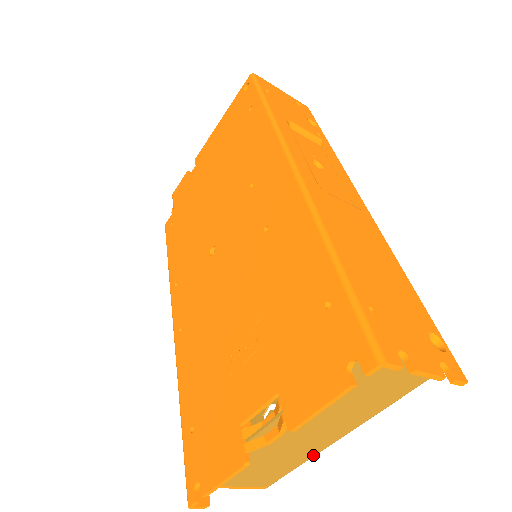
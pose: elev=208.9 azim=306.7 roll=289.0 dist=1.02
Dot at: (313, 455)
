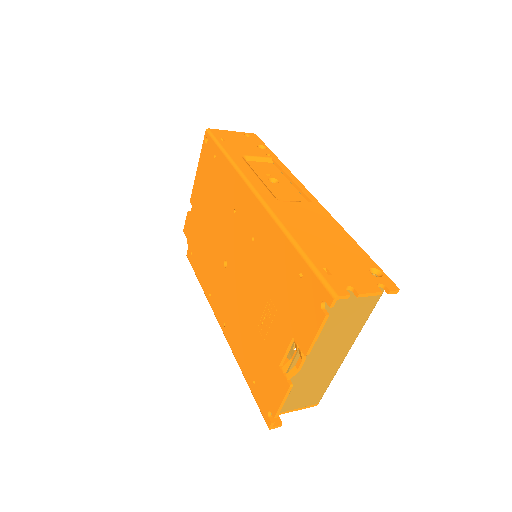
Dot at: (336, 371)
